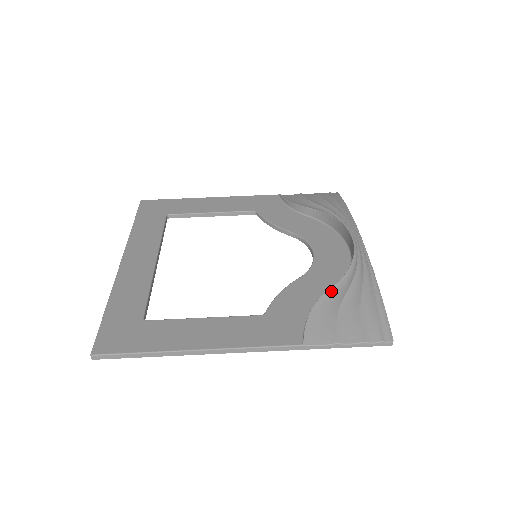
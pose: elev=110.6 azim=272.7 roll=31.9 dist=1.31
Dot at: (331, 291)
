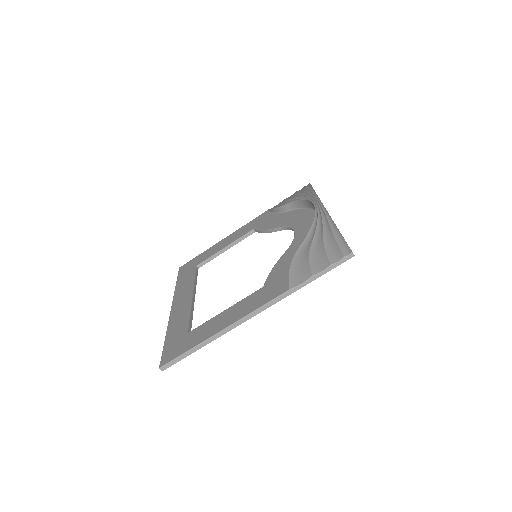
Dot at: (302, 246)
